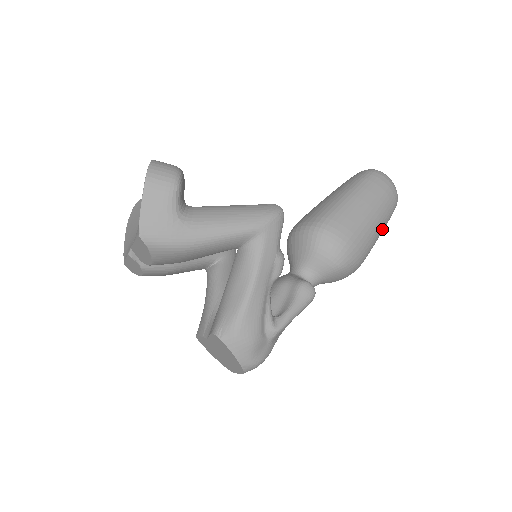
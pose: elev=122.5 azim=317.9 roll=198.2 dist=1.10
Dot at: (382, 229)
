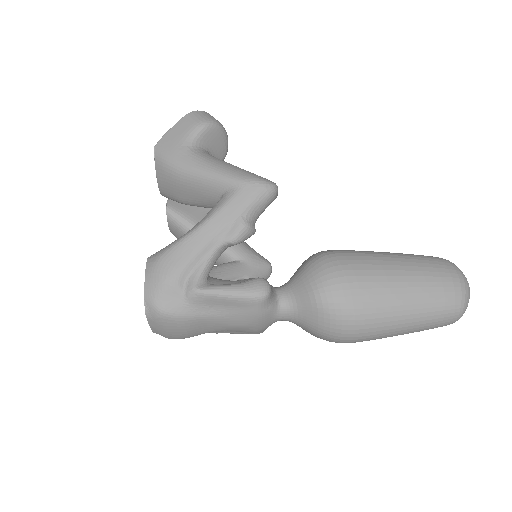
Dot at: (411, 313)
